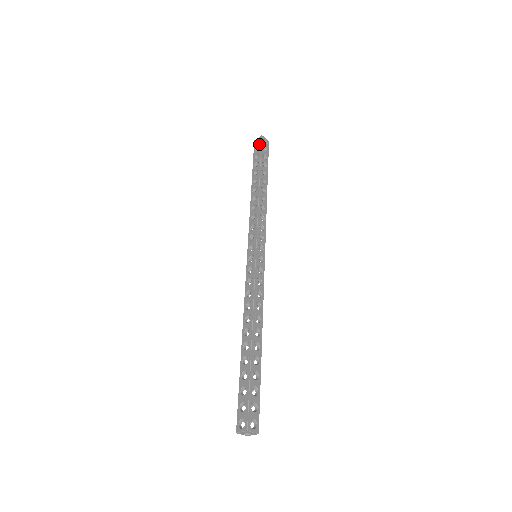
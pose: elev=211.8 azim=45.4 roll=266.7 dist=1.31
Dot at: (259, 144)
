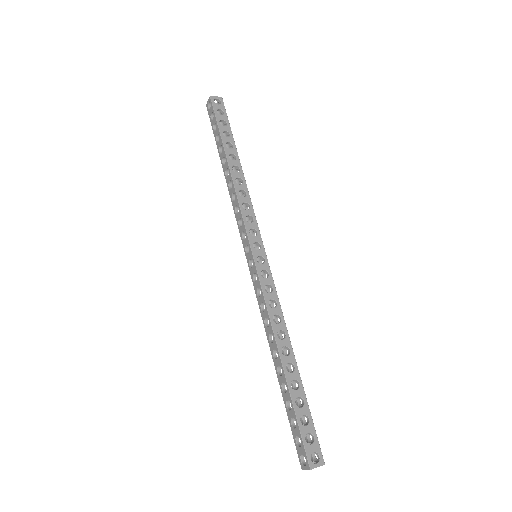
Dot at: (211, 109)
